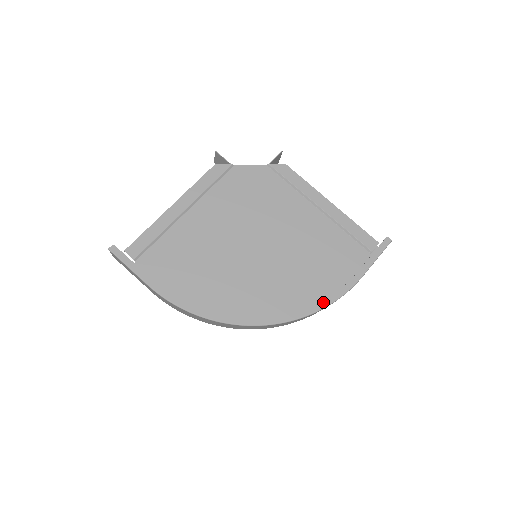
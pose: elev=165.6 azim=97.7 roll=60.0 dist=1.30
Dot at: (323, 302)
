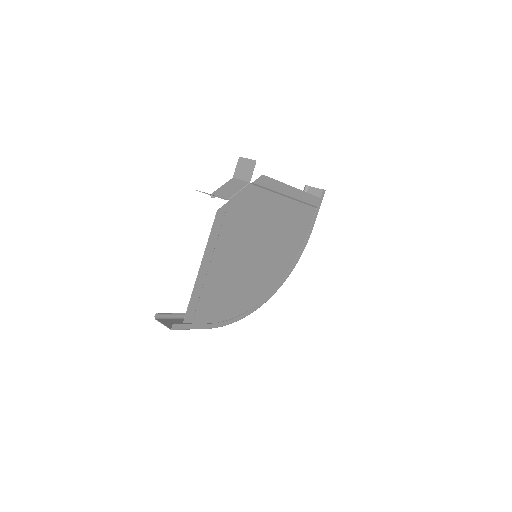
Dot at: (298, 258)
